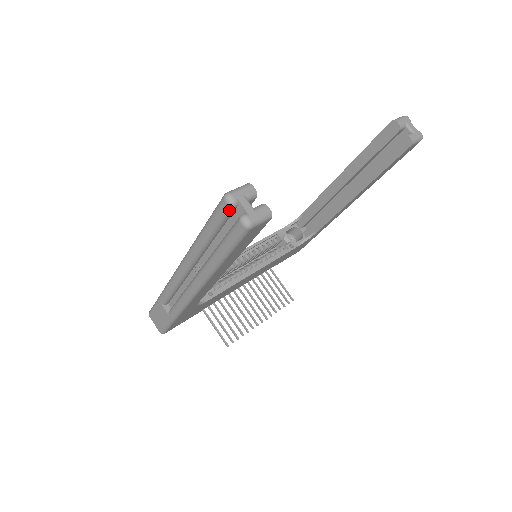
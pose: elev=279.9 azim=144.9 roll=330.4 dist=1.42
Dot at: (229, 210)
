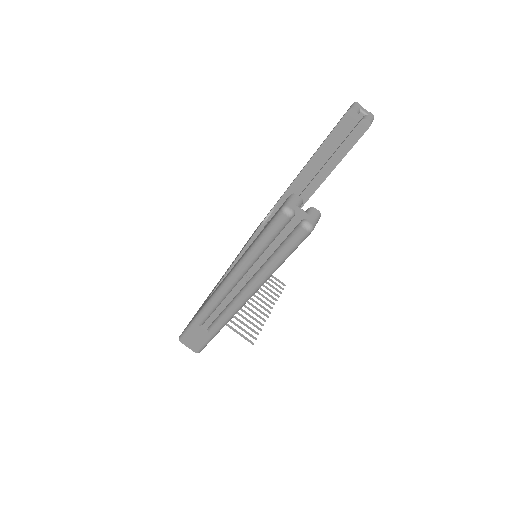
Dot at: (288, 221)
